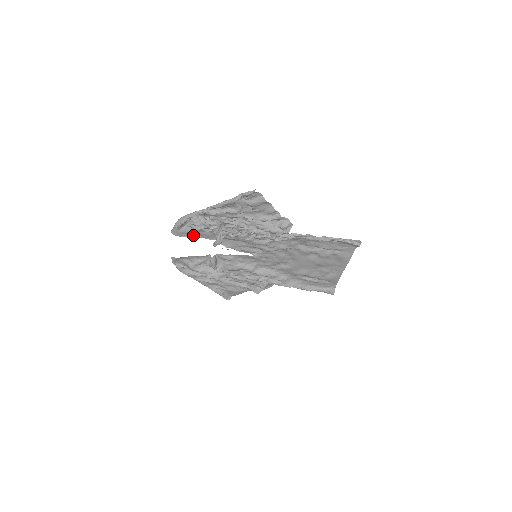
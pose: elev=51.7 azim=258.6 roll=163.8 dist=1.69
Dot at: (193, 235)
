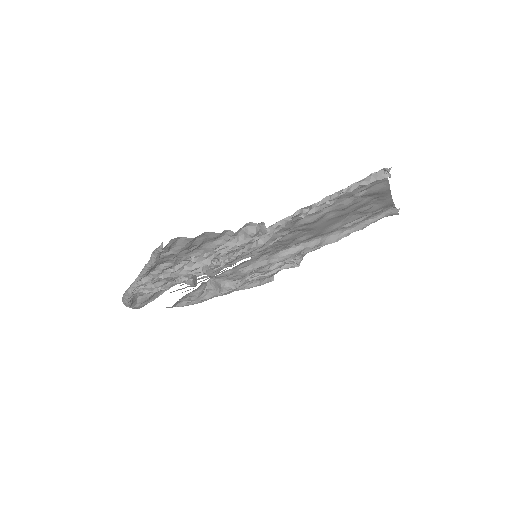
Dot at: (159, 293)
